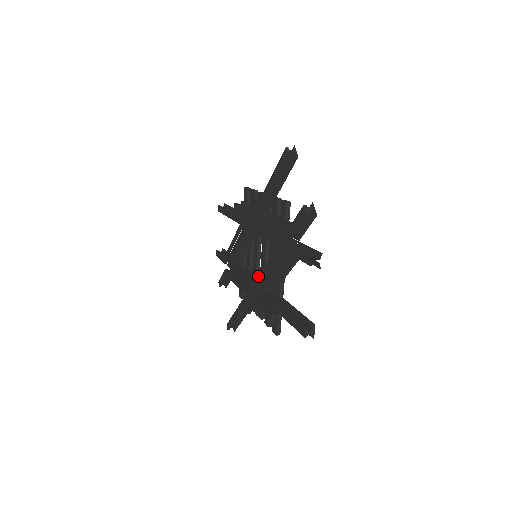
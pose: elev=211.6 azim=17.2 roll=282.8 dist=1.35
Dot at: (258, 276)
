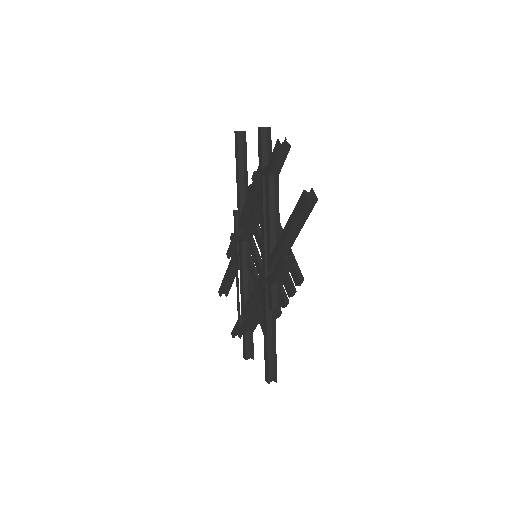
Dot at: (261, 255)
